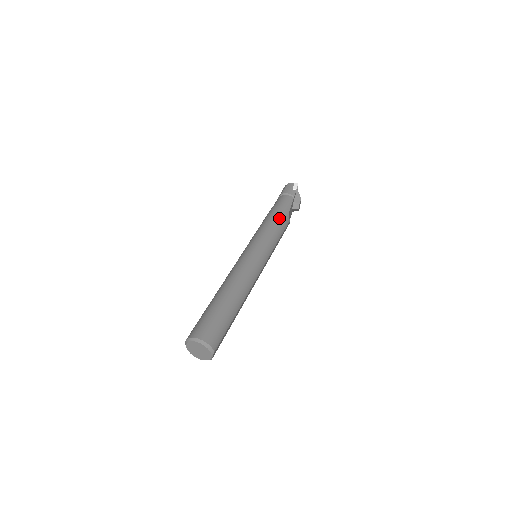
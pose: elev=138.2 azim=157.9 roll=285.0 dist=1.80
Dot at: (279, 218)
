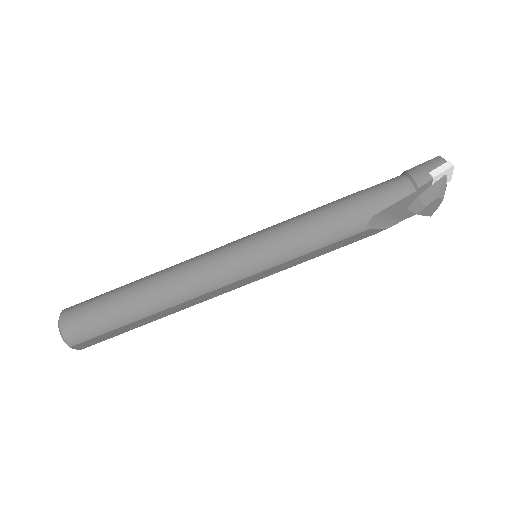
Dot at: (340, 216)
